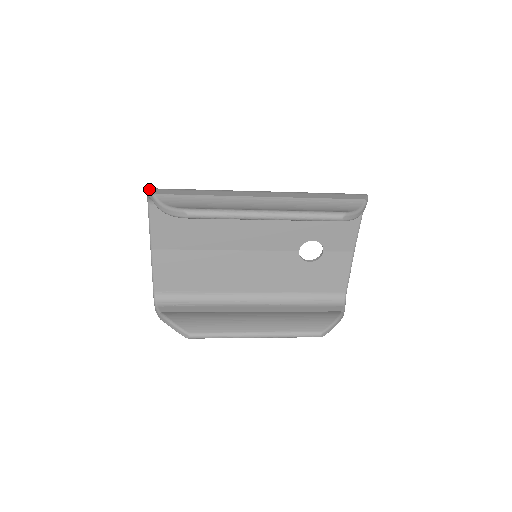
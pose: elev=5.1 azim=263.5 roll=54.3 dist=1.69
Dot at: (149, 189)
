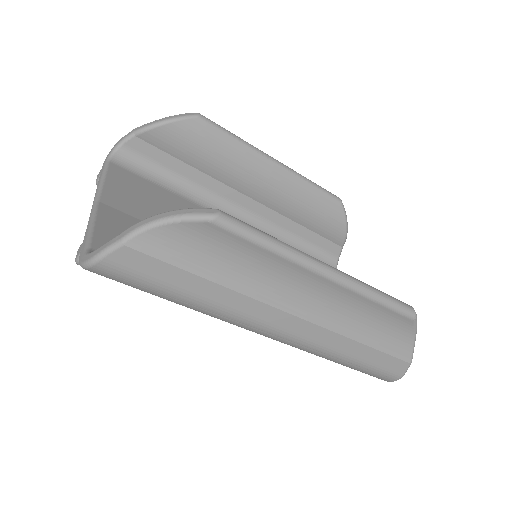
Dot at: occluded
